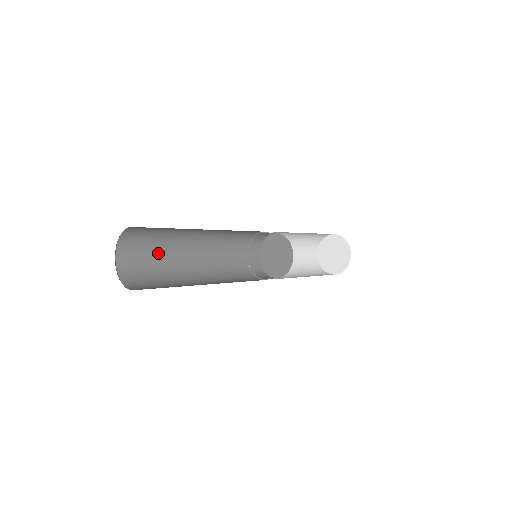
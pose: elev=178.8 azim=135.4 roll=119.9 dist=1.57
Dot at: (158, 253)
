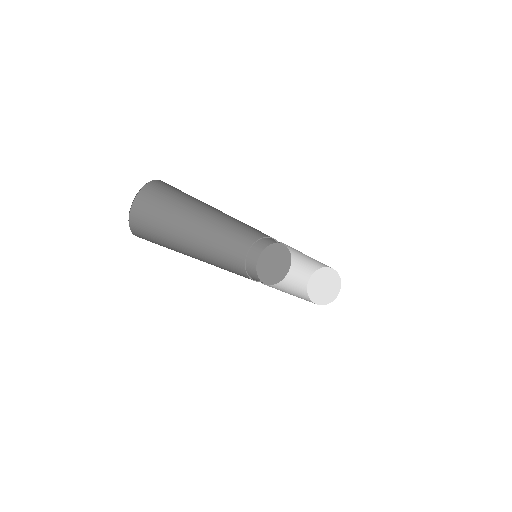
Dot at: (169, 221)
